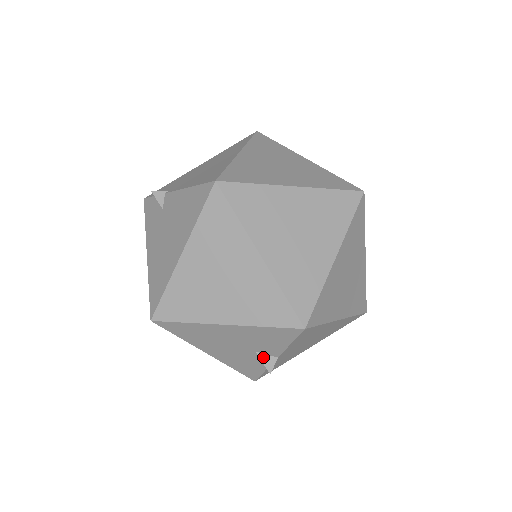
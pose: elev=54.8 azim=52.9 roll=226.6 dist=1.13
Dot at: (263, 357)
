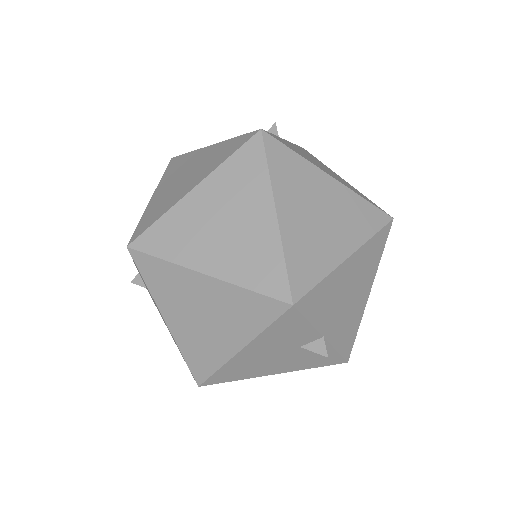
Dot at: (310, 347)
